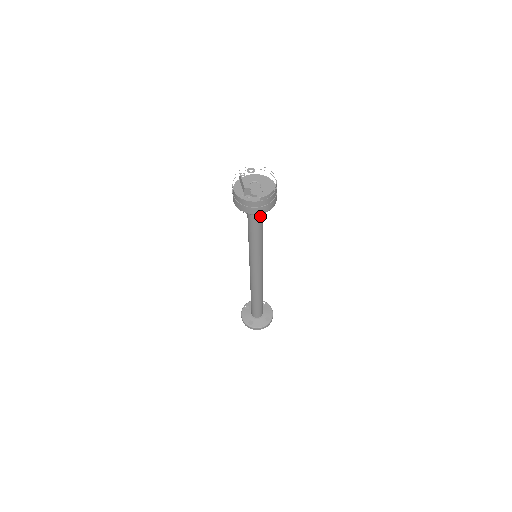
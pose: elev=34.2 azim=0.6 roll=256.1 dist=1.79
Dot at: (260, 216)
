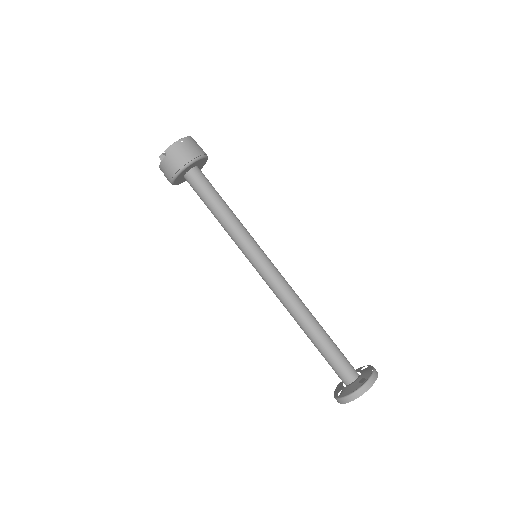
Dot at: (203, 186)
